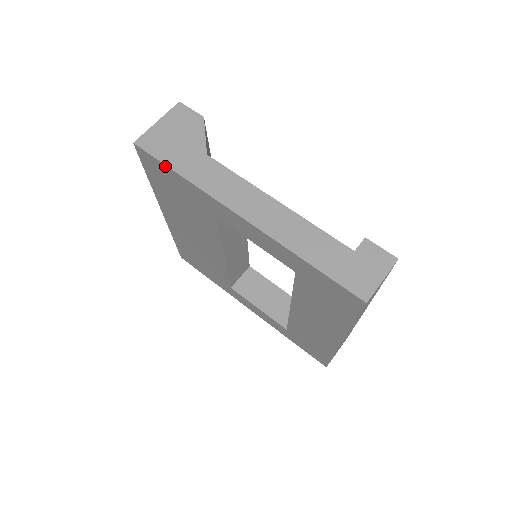
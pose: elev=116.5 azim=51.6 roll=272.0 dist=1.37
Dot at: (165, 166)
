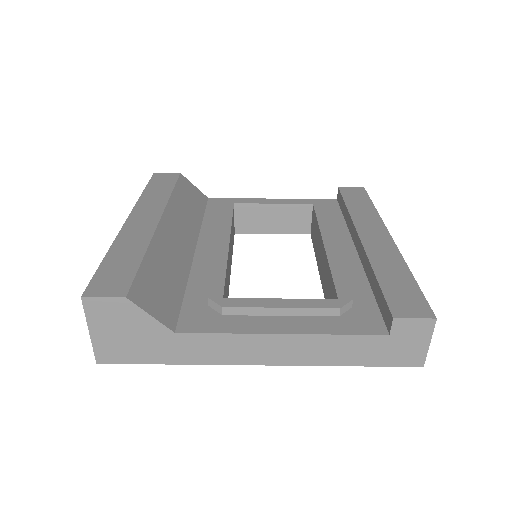
Dot at: (149, 362)
